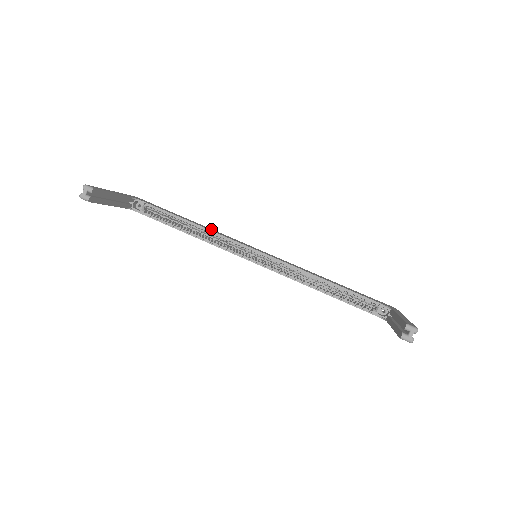
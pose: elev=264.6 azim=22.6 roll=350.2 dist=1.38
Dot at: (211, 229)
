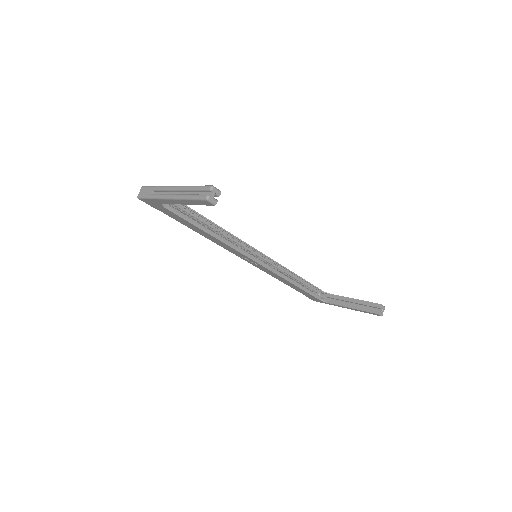
Dot at: occluded
